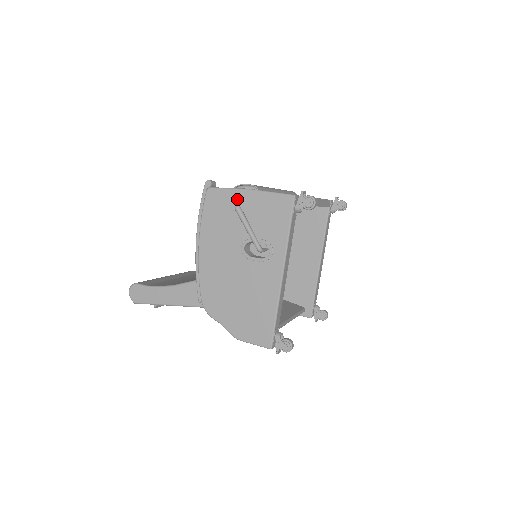
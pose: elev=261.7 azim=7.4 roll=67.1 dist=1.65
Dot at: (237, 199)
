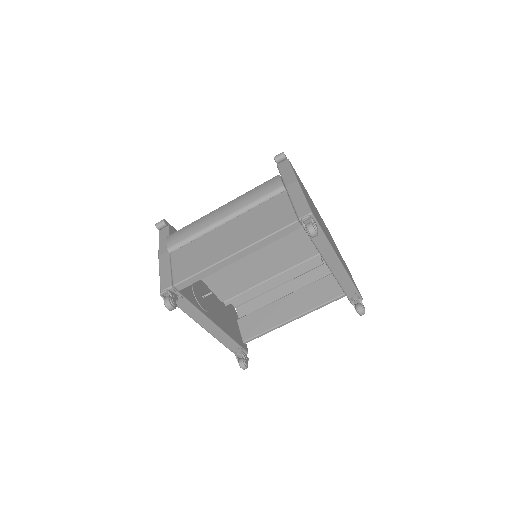
Dot at: occluded
